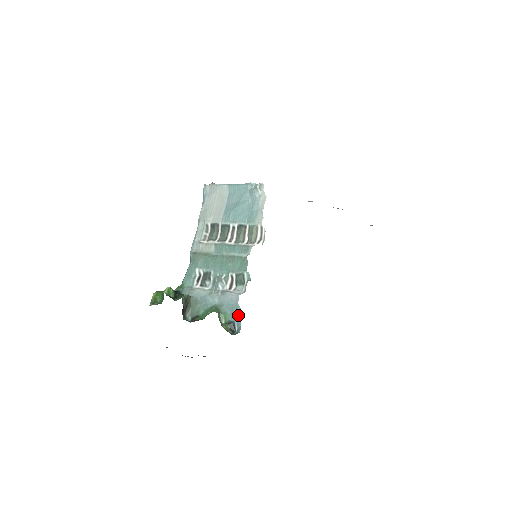
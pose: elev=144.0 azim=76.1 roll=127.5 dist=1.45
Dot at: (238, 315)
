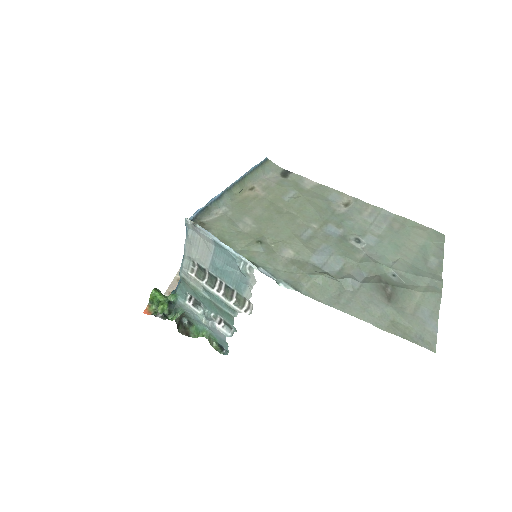
Dot at: (226, 346)
